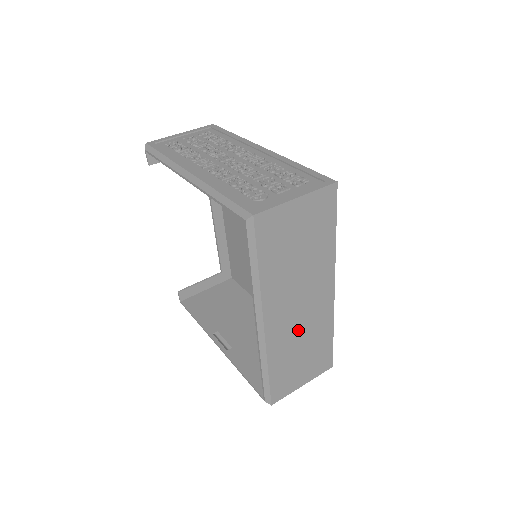
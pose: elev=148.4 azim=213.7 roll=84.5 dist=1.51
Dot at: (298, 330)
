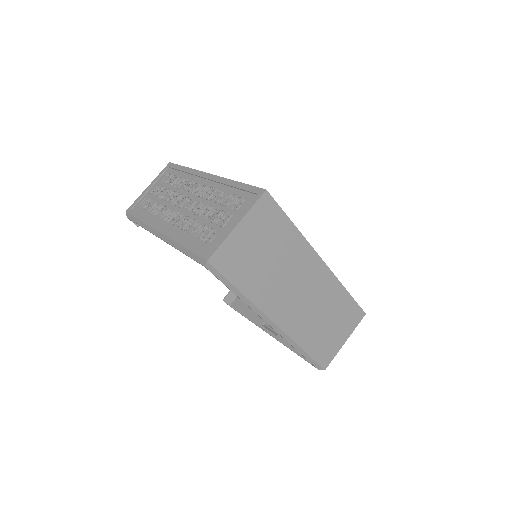
Dot at: (310, 309)
